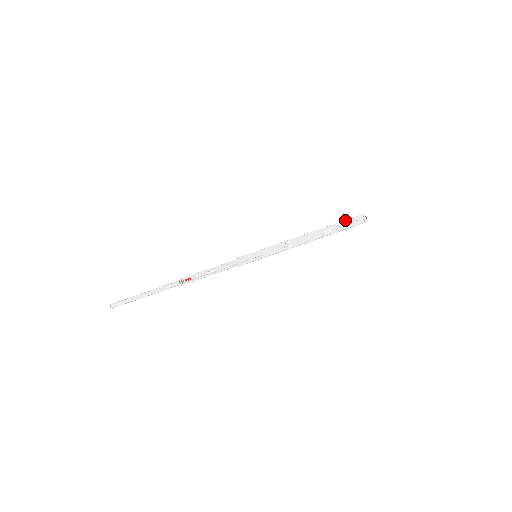
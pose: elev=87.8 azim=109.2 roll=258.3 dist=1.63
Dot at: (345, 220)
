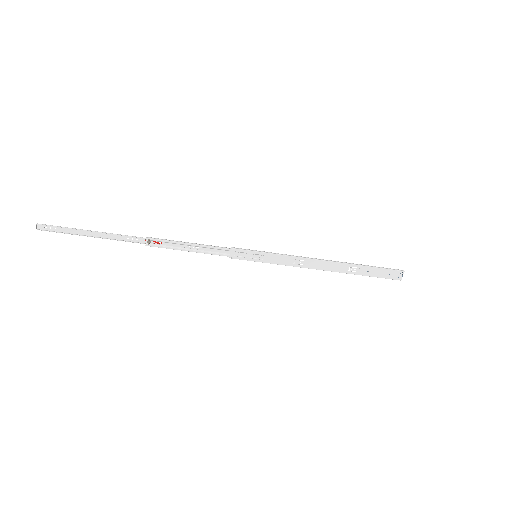
Dot at: (379, 267)
